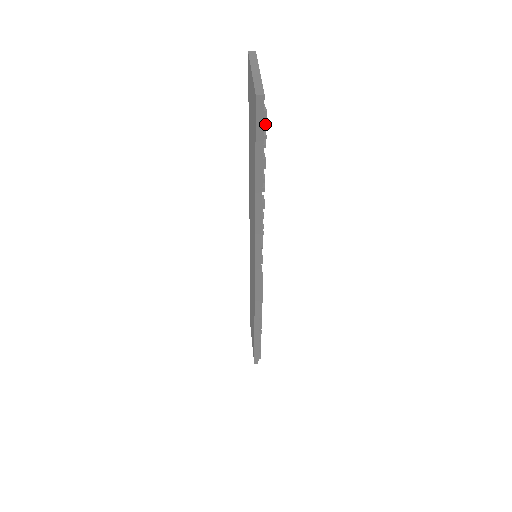
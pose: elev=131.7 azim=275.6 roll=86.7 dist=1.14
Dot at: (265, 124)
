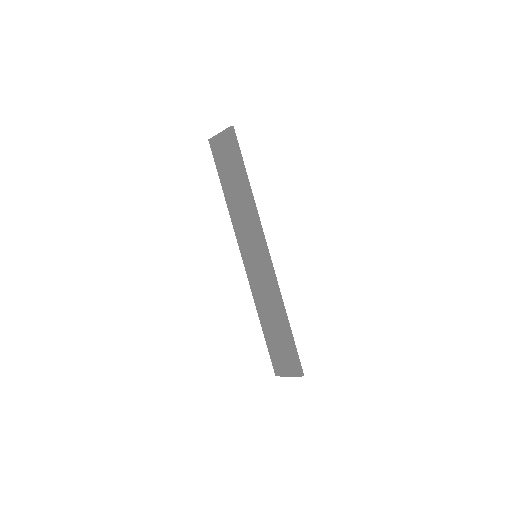
Dot at: occluded
